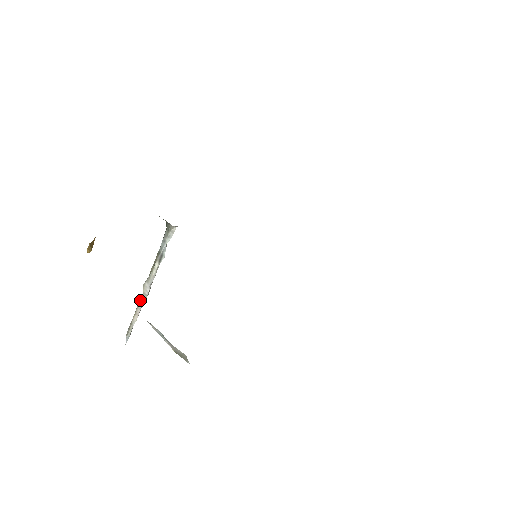
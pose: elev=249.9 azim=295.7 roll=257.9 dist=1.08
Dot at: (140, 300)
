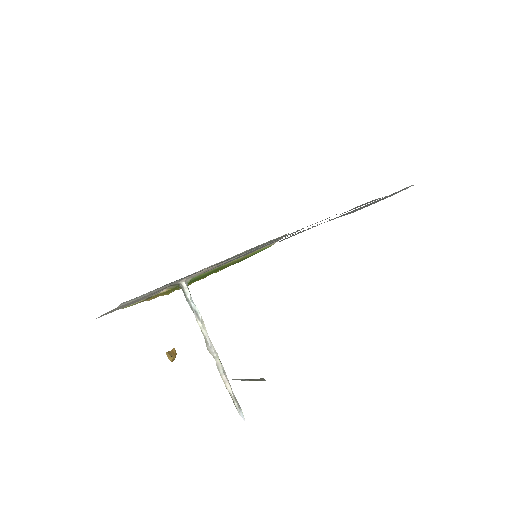
Dot at: (217, 366)
